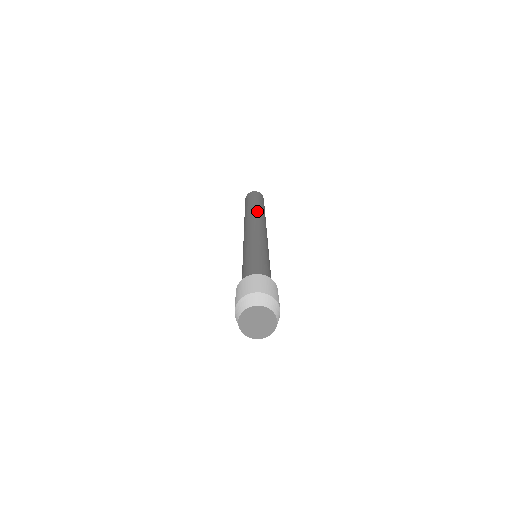
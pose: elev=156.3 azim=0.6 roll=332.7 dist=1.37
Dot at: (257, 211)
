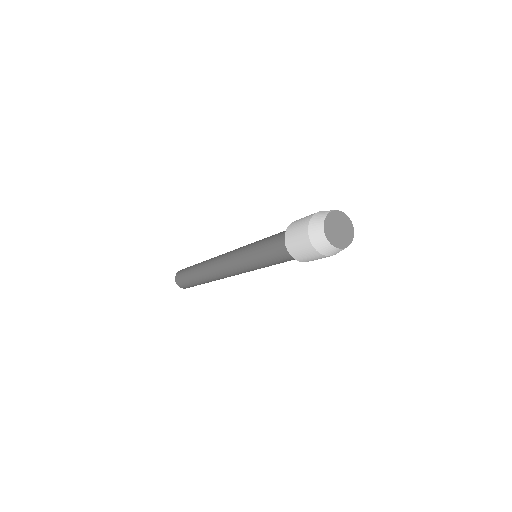
Dot at: occluded
